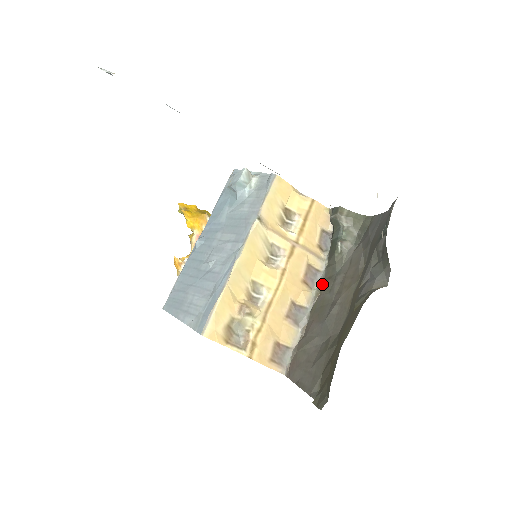
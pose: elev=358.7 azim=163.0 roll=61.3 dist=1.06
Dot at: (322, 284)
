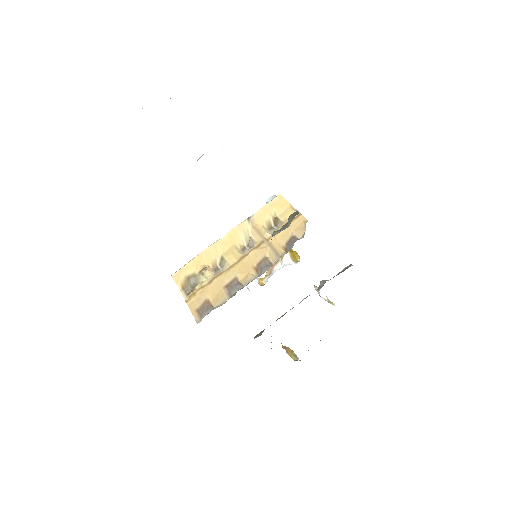
Dot at: (263, 271)
